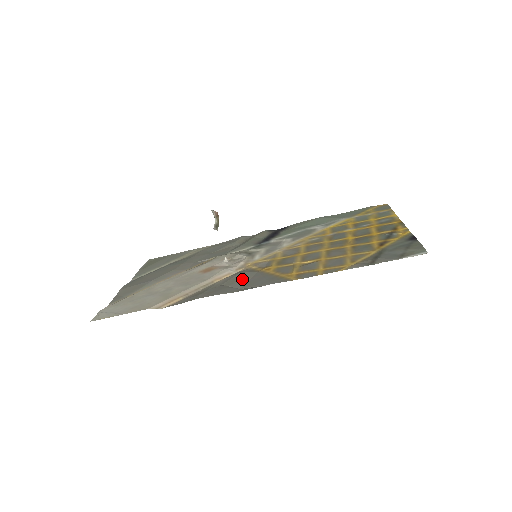
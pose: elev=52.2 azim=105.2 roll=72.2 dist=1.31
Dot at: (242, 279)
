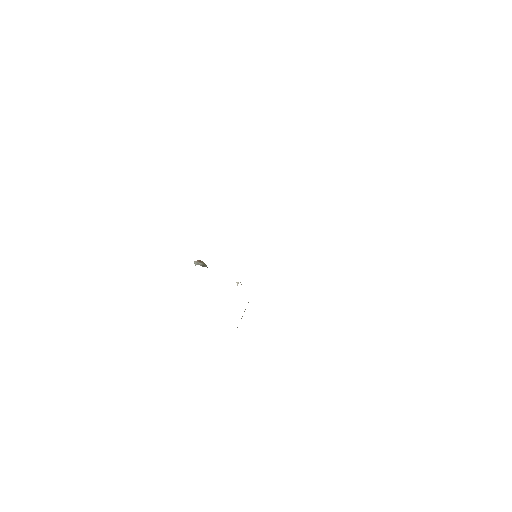
Dot at: occluded
